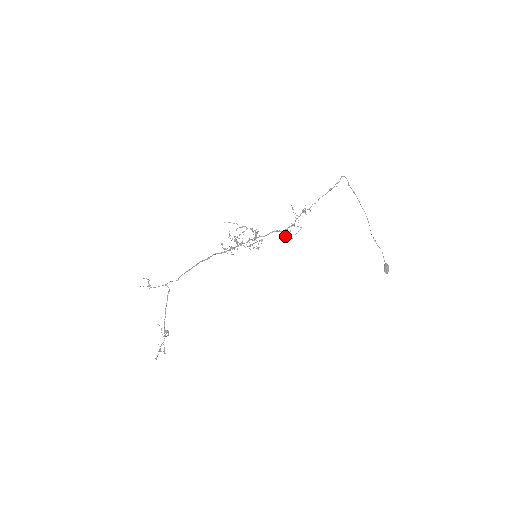
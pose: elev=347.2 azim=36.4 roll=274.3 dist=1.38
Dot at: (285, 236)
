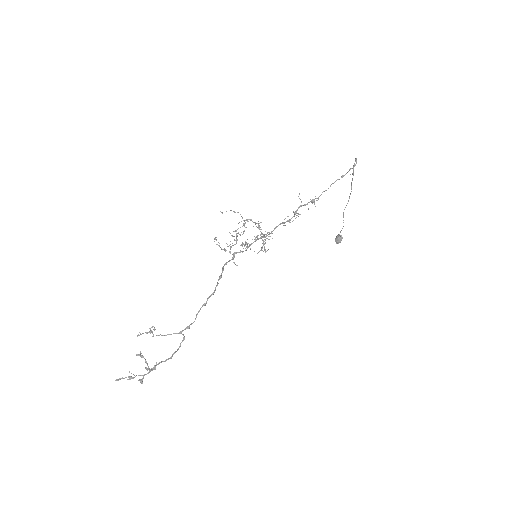
Dot at: occluded
